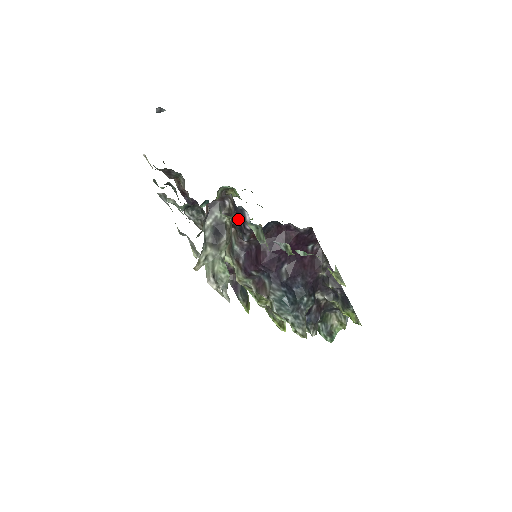
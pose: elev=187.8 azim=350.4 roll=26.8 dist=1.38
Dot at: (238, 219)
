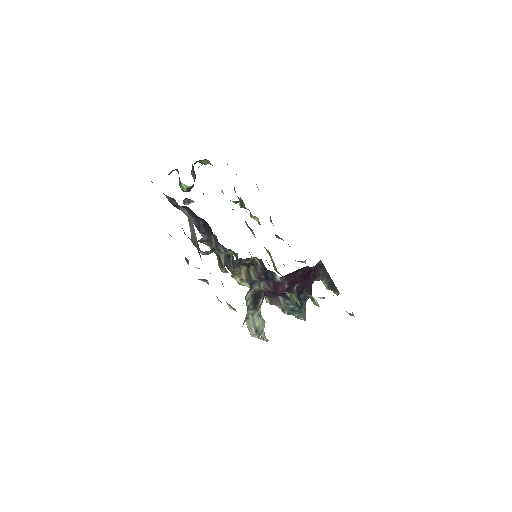
Dot at: (266, 274)
